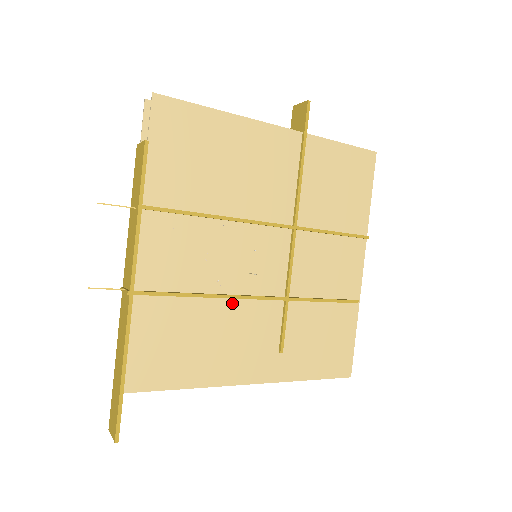
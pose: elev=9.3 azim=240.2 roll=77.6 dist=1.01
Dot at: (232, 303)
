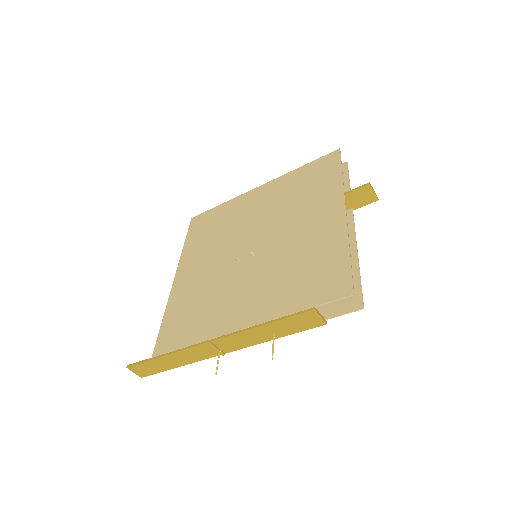
Dot at: occluded
